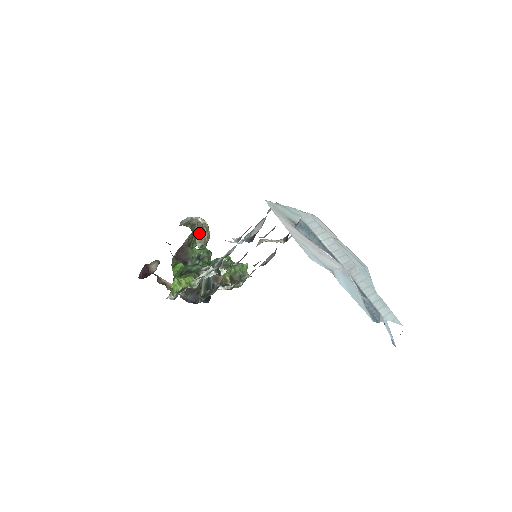
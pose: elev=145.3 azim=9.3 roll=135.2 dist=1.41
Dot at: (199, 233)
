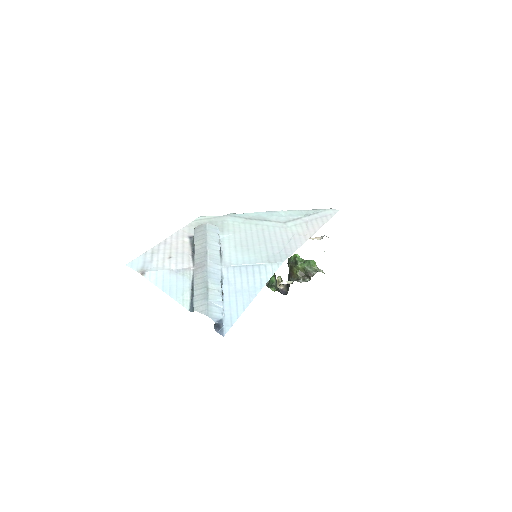
Dot at: occluded
